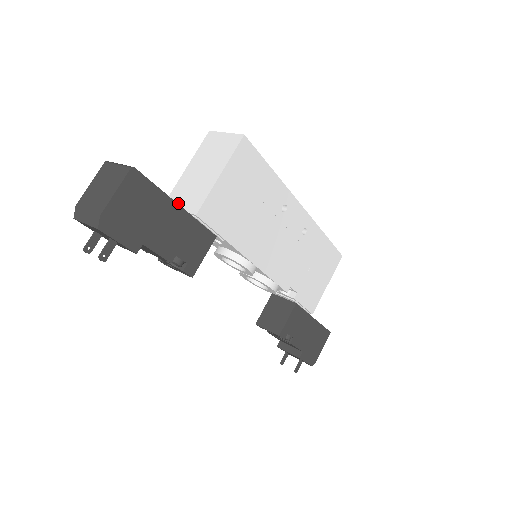
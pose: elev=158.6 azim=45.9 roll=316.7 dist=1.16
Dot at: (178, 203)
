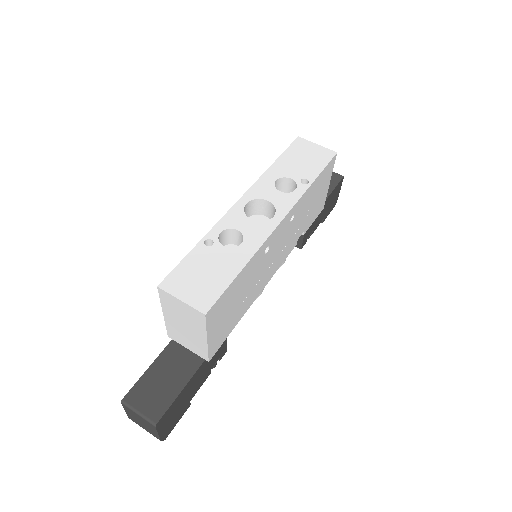
Dot at: (182, 344)
